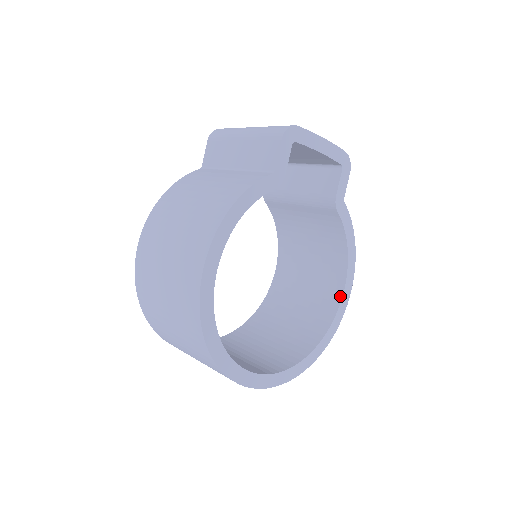
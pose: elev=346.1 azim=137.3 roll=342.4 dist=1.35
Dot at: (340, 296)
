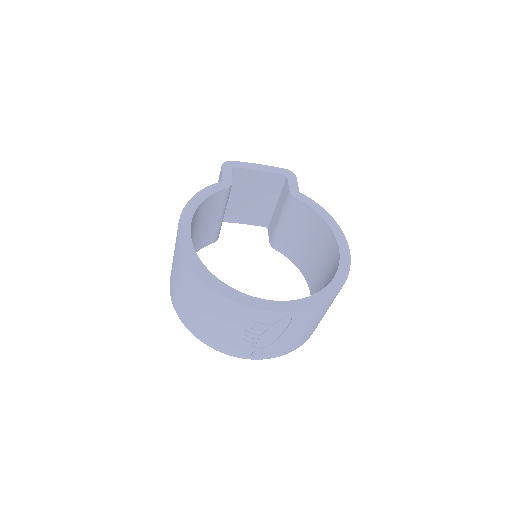
Dot at: (338, 252)
